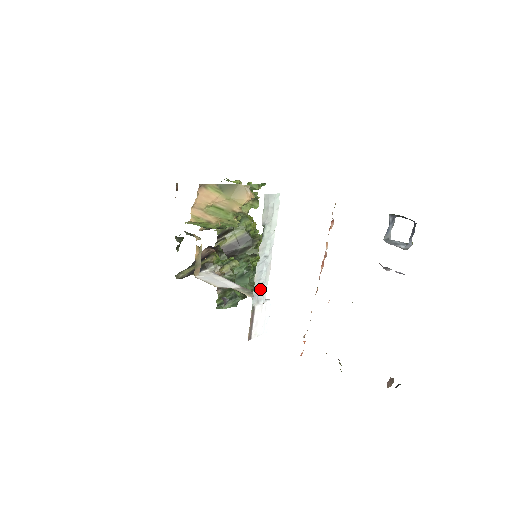
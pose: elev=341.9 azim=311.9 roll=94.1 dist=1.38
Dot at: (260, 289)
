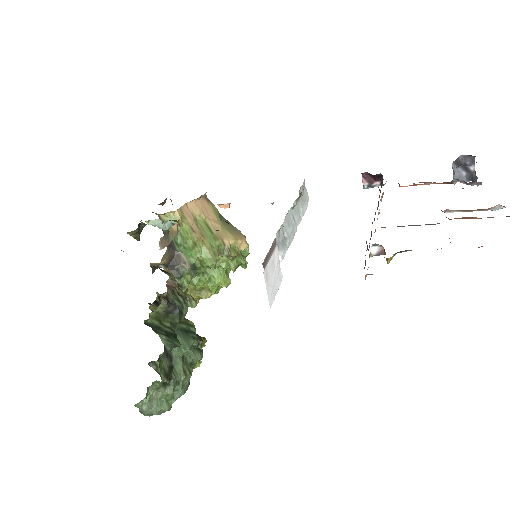
Dot at: (283, 239)
